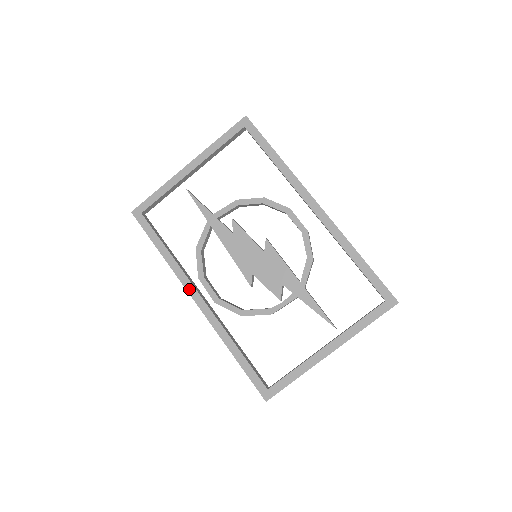
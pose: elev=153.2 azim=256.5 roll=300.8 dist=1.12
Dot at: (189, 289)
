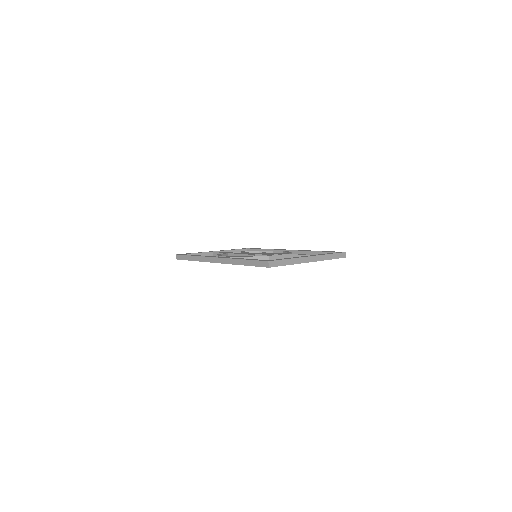
Dot at: (212, 257)
